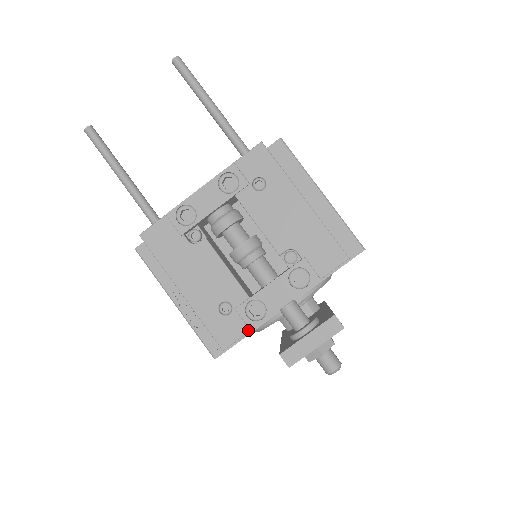
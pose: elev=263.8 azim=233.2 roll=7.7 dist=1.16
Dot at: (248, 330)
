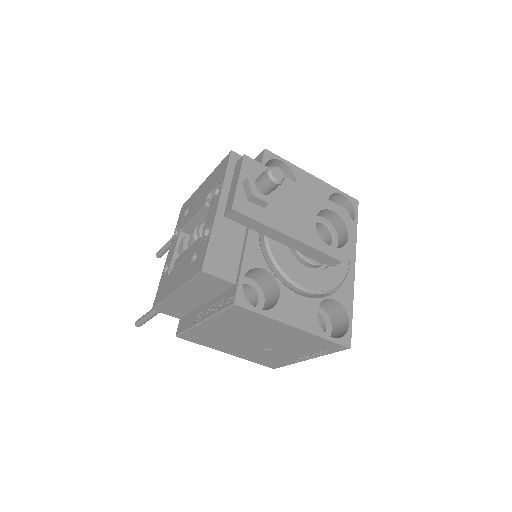
Dot at: (208, 243)
